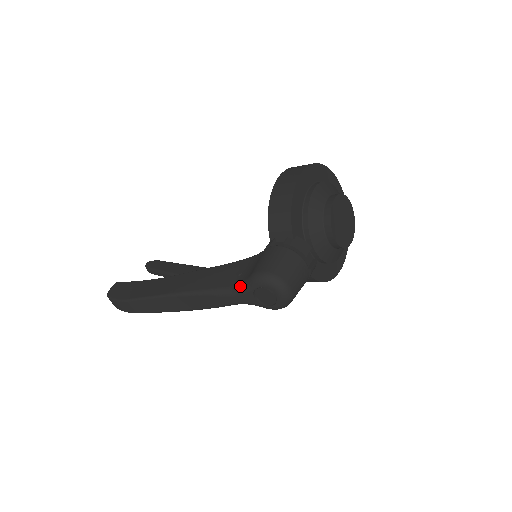
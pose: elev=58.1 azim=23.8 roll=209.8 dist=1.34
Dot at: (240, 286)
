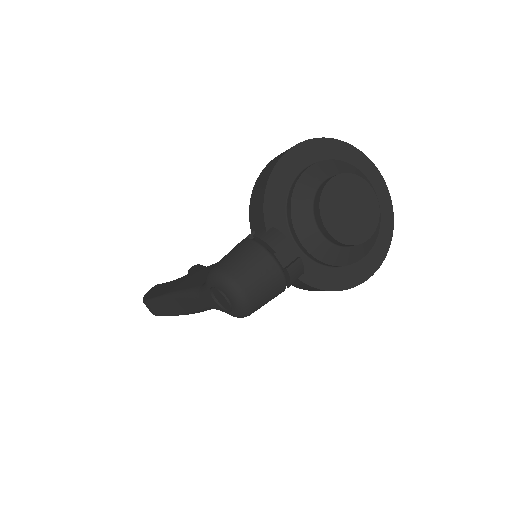
Dot at: (203, 286)
